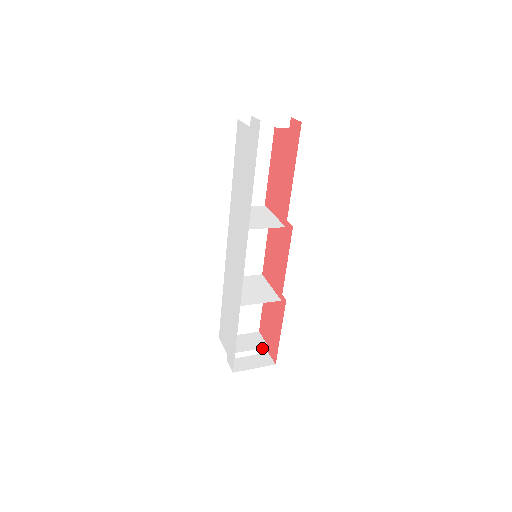
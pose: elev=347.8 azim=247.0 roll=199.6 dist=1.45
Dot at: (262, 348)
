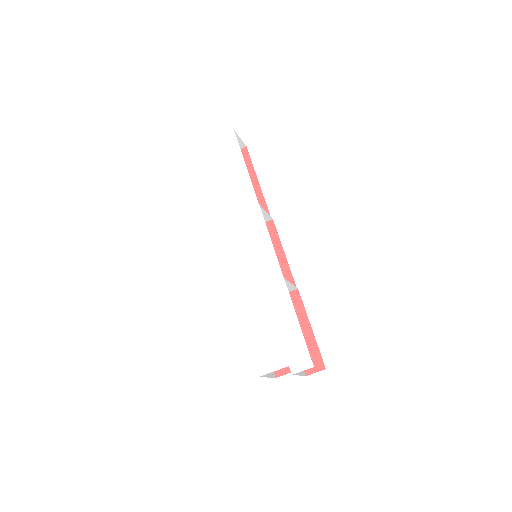
Dot at: occluded
